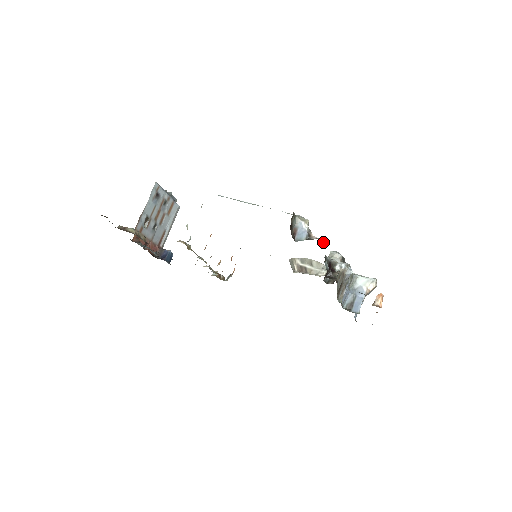
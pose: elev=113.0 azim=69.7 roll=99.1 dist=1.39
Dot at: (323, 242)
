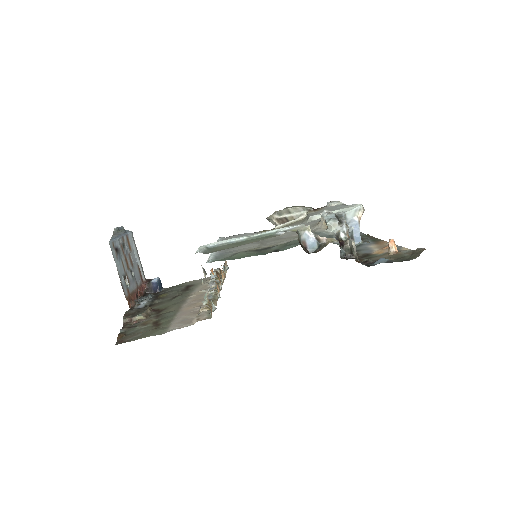
Dot at: (335, 240)
